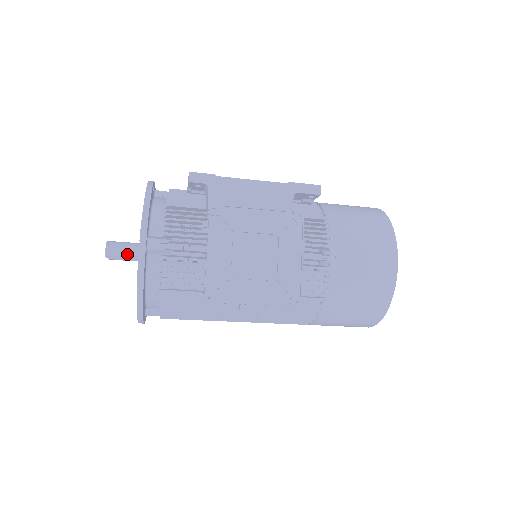
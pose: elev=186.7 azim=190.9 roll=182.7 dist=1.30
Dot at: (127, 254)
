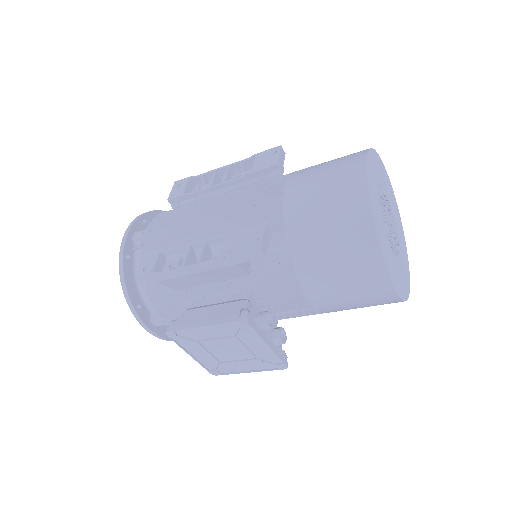
Dot at: occluded
